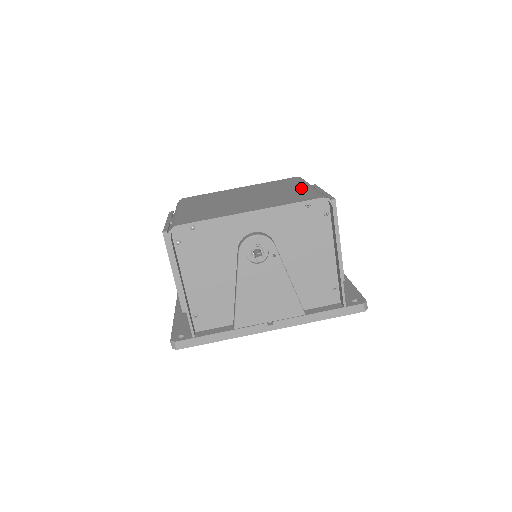
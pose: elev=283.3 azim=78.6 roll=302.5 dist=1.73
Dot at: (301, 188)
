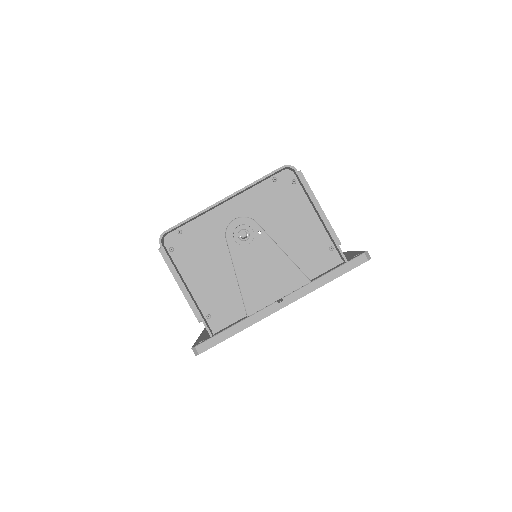
Dot at: occluded
